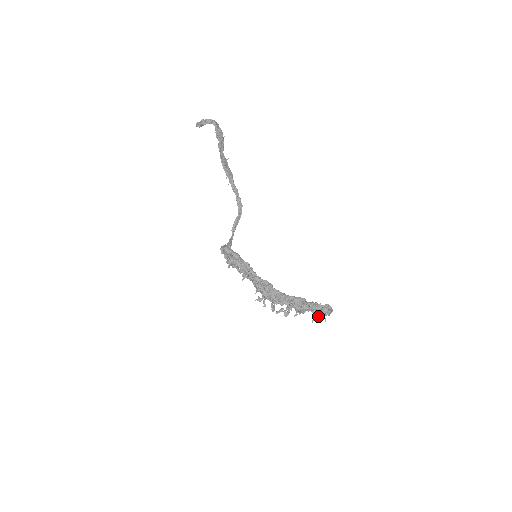
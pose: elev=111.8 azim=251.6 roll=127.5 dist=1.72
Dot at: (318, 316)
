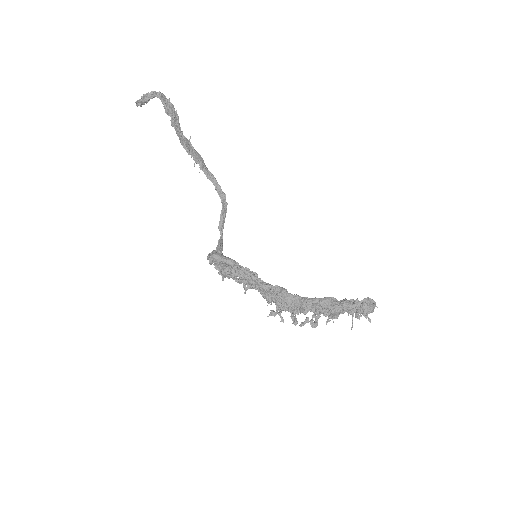
Dot at: (358, 317)
